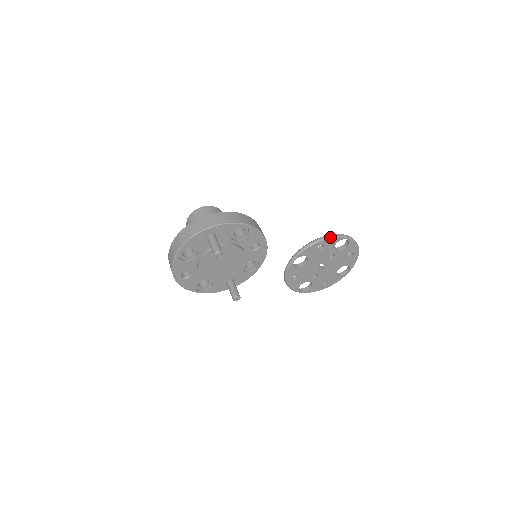
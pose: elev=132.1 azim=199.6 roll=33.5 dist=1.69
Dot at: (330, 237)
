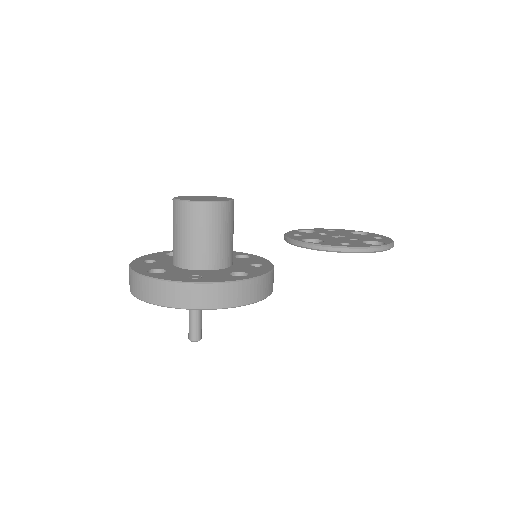
Dot at: (364, 252)
